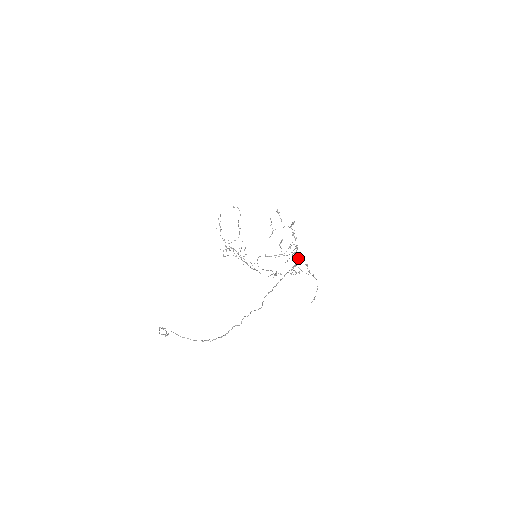
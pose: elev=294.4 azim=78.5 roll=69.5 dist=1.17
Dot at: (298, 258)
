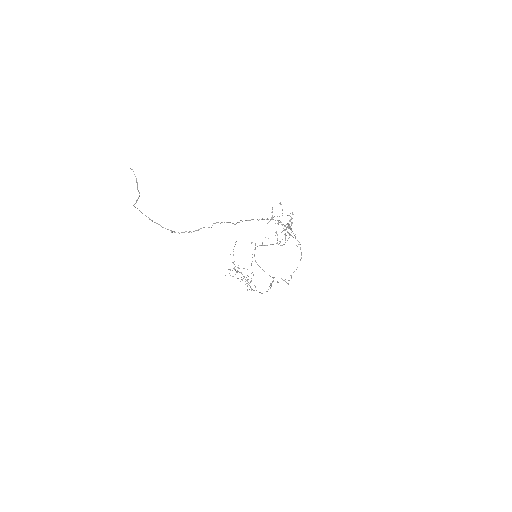
Dot at: (287, 224)
